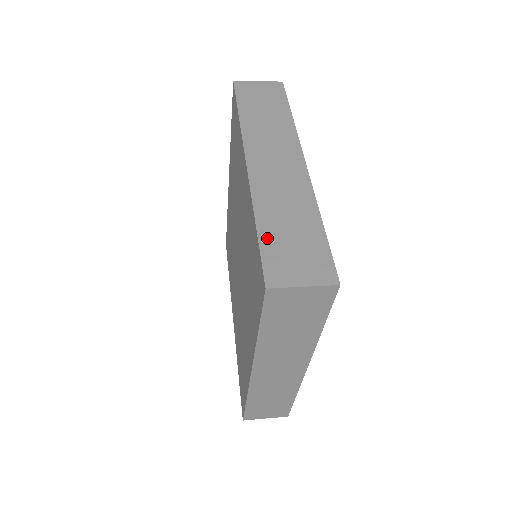
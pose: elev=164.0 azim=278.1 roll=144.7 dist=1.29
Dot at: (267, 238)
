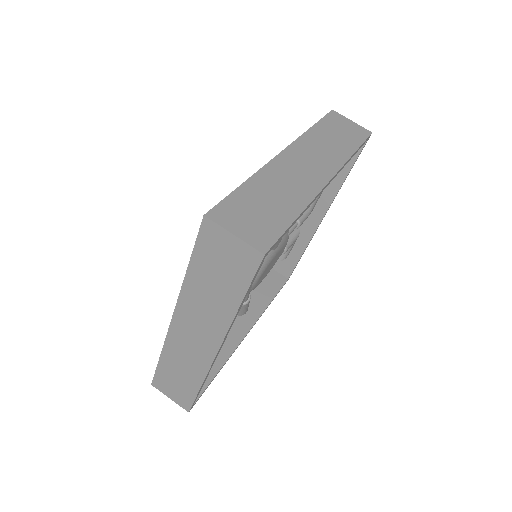
Dot at: (162, 369)
